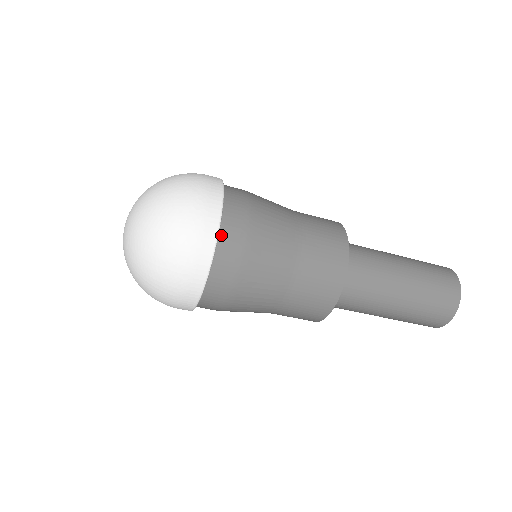
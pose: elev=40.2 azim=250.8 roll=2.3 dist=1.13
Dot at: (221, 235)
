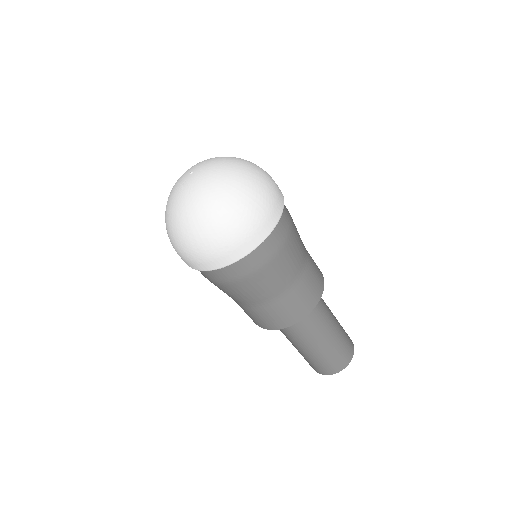
Dot at: occluded
